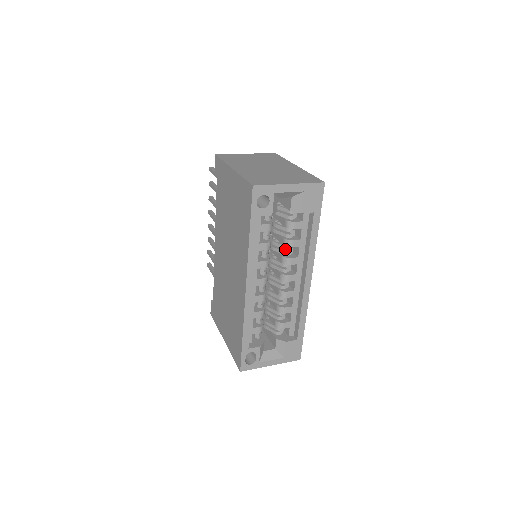
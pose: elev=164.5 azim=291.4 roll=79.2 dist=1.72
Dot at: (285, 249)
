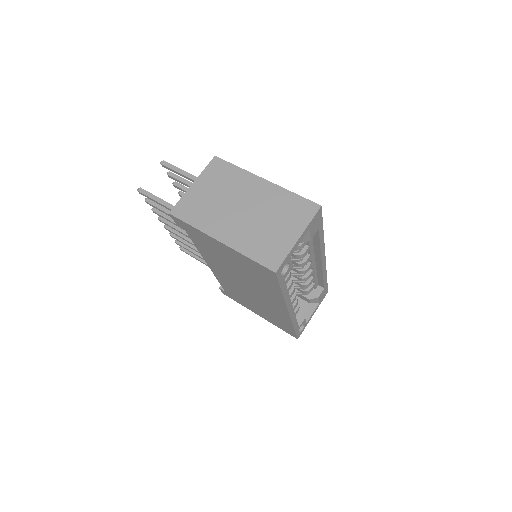
Dot at: (298, 259)
